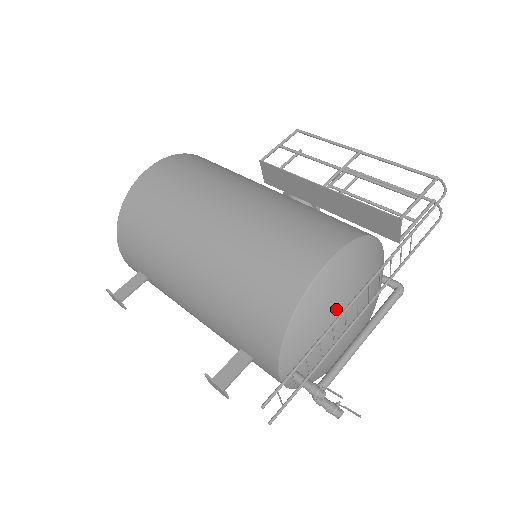
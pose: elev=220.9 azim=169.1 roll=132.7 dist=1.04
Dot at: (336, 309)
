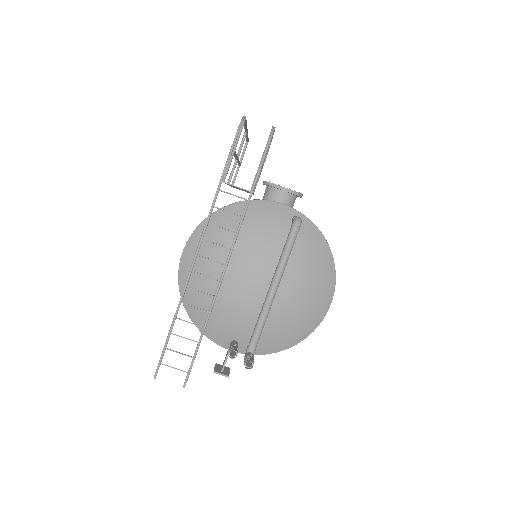
Dot at: (209, 283)
